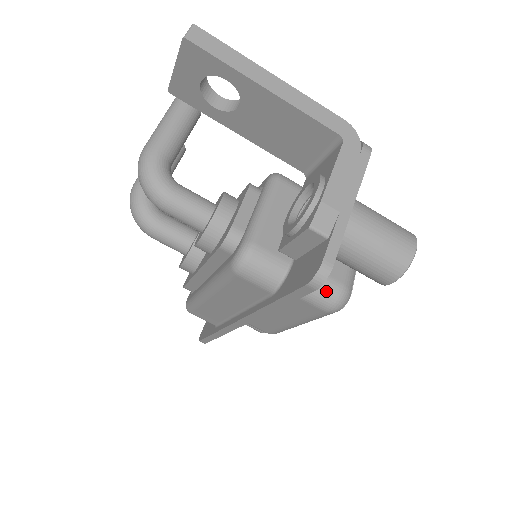
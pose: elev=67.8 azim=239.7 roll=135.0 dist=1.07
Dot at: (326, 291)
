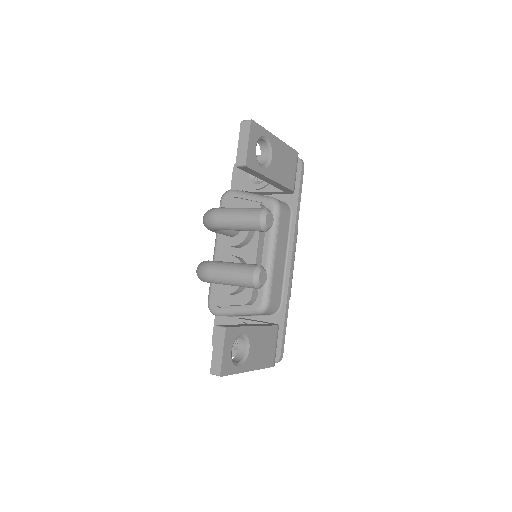
Dot at: occluded
